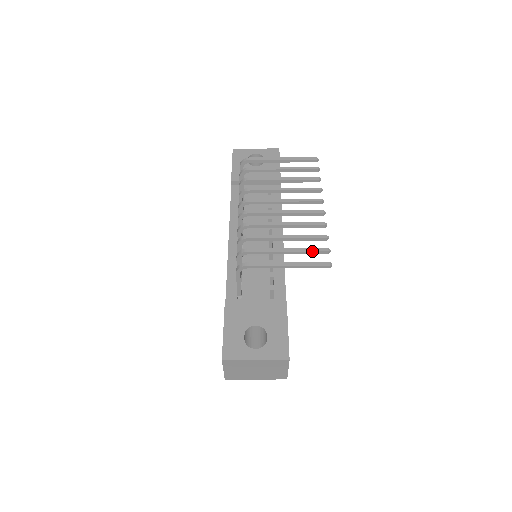
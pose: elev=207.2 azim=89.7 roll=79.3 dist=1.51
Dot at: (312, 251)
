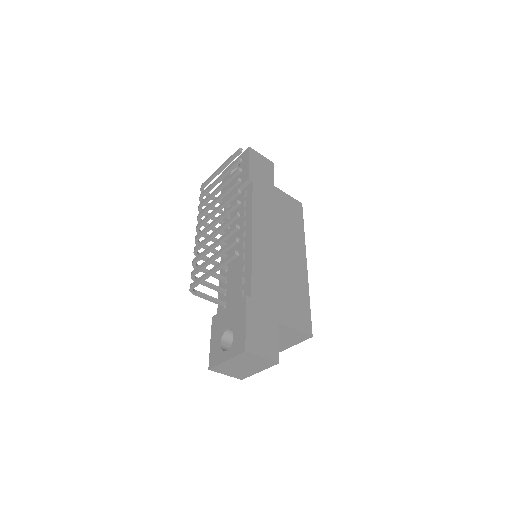
Dot at: (226, 248)
